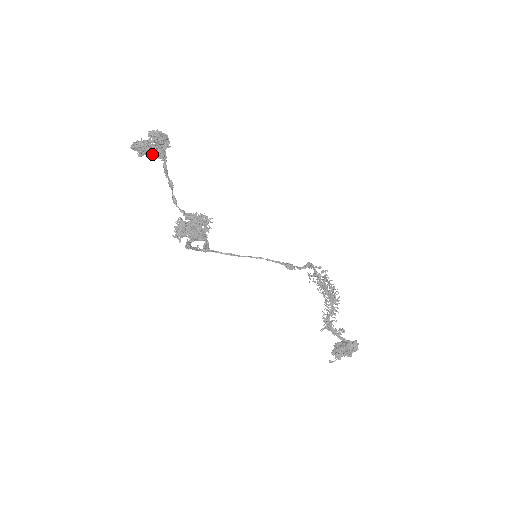
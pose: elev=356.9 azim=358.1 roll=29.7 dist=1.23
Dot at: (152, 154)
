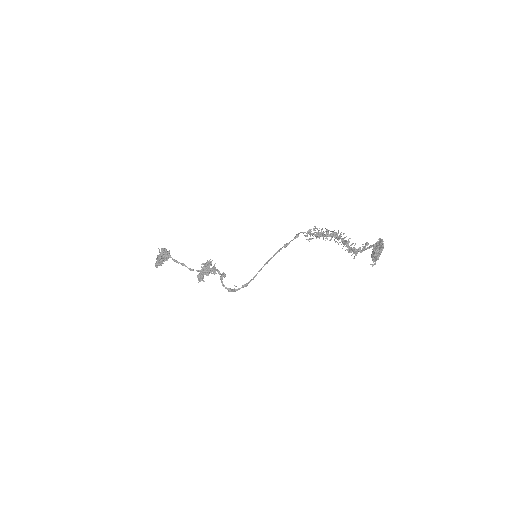
Dot at: (164, 260)
